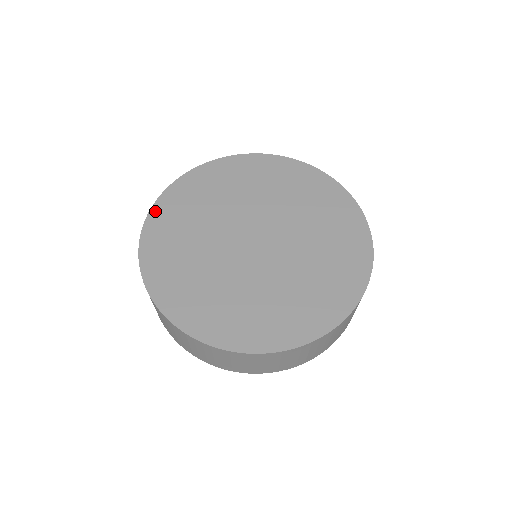
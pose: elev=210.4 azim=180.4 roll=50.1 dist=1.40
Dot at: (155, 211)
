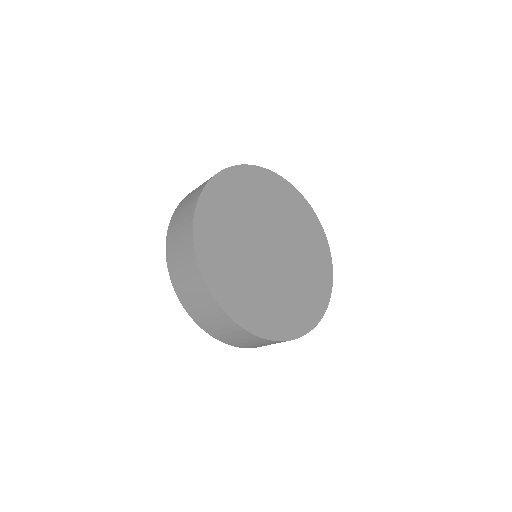
Dot at: (214, 289)
